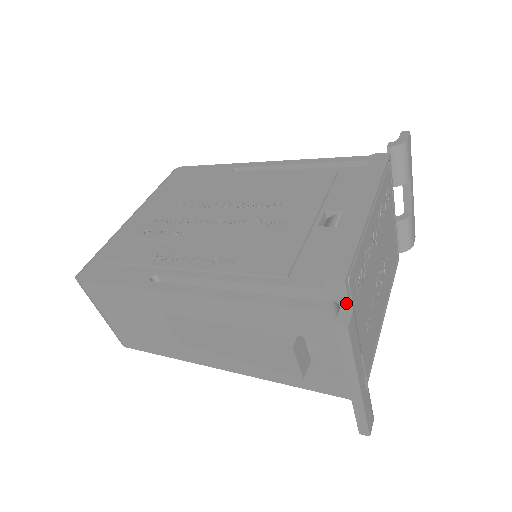
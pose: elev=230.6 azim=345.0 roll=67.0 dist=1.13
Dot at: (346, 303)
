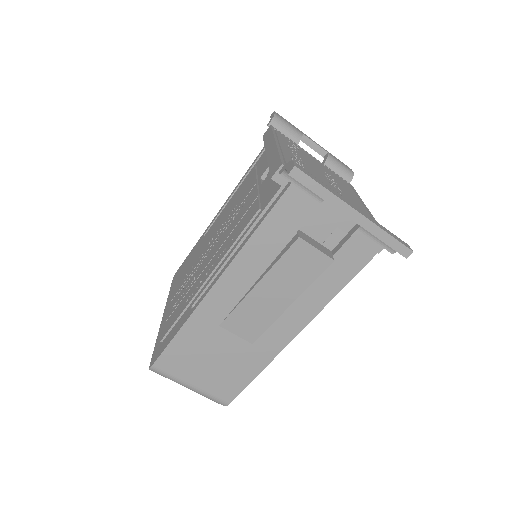
Dot at: (288, 165)
